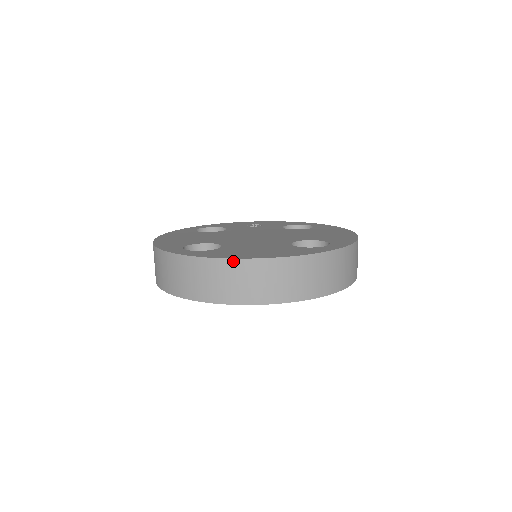
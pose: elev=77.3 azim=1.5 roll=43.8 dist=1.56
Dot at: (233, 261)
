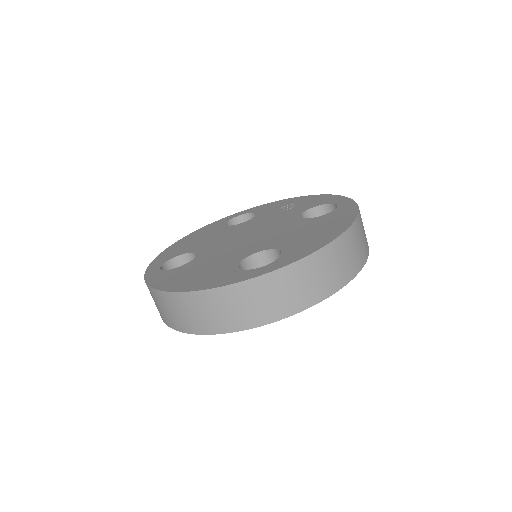
Dot at: (159, 292)
